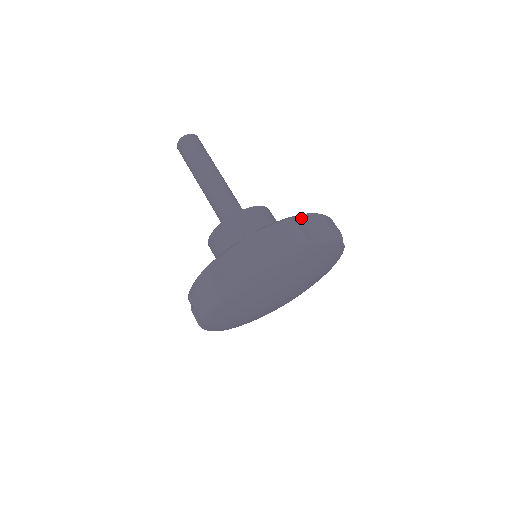
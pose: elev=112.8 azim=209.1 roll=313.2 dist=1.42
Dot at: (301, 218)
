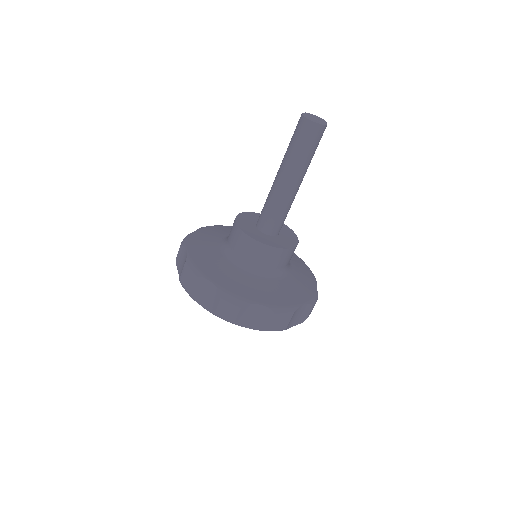
Dot at: (299, 309)
